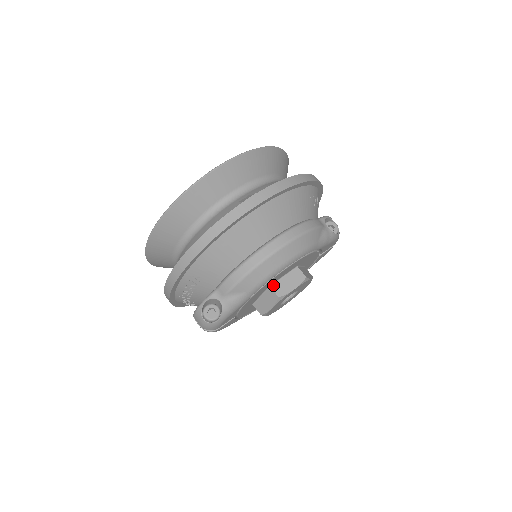
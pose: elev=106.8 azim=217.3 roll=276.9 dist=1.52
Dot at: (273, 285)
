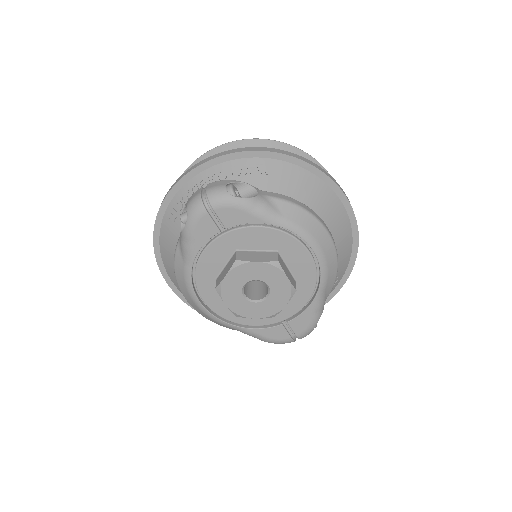
Dot at: (279, 255)
